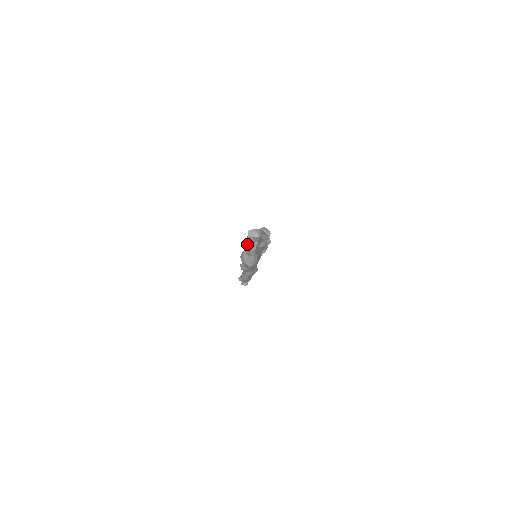
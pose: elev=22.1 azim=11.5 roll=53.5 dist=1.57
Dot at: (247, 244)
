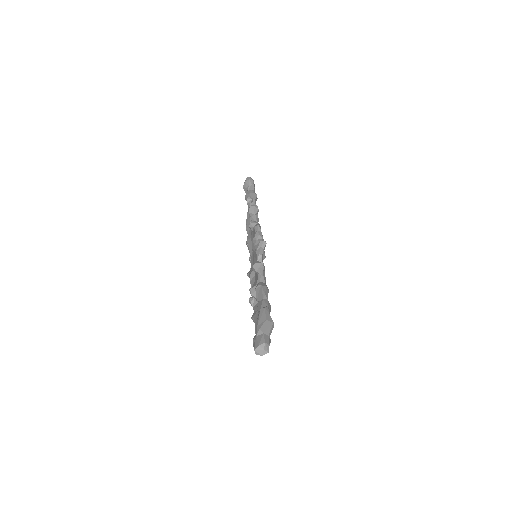
Dot at: occluded
